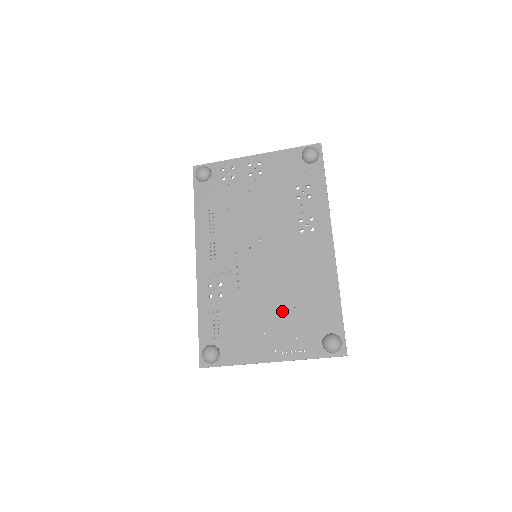
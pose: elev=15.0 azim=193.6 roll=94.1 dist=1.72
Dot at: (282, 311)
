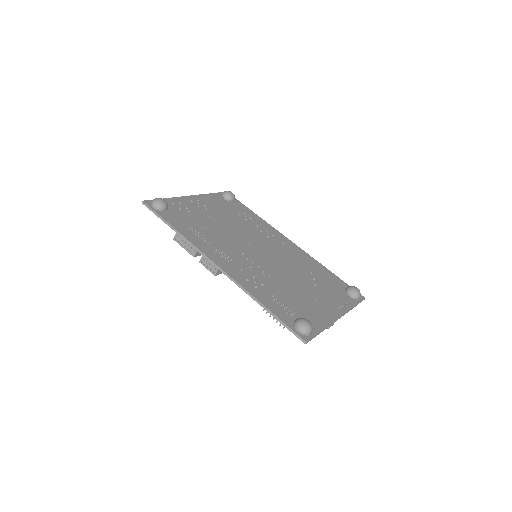
Dot at: (310, 284)
